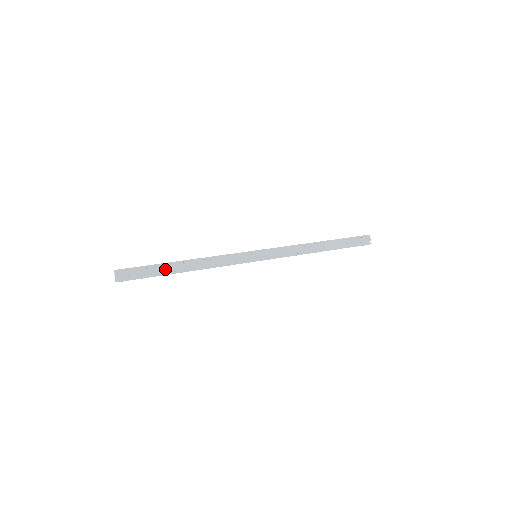
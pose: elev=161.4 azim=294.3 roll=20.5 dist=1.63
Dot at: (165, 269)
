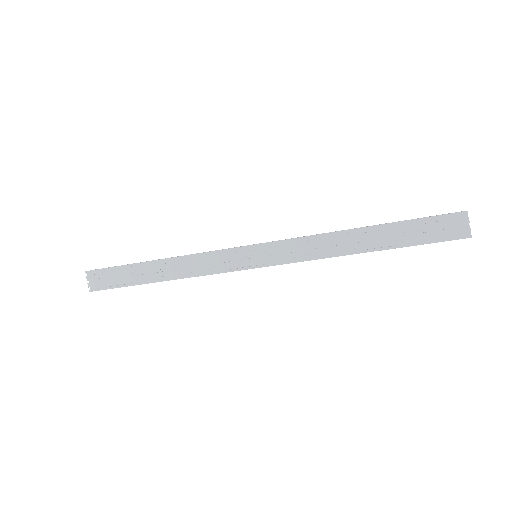
Dot at: occluded
